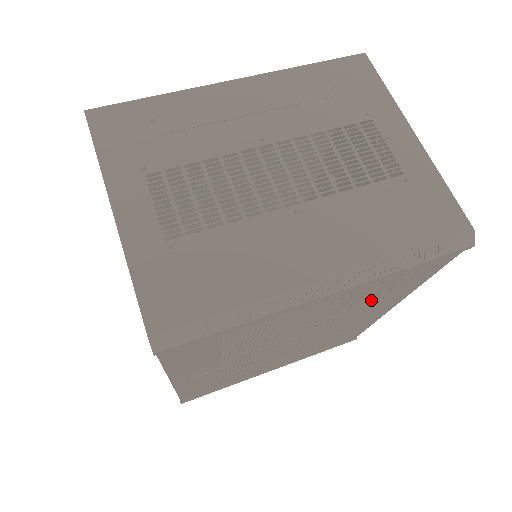
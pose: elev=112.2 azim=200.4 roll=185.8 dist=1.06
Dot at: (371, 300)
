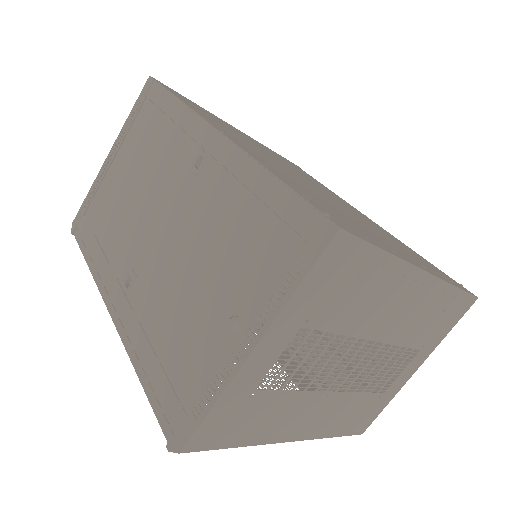
Dot at: occluded
